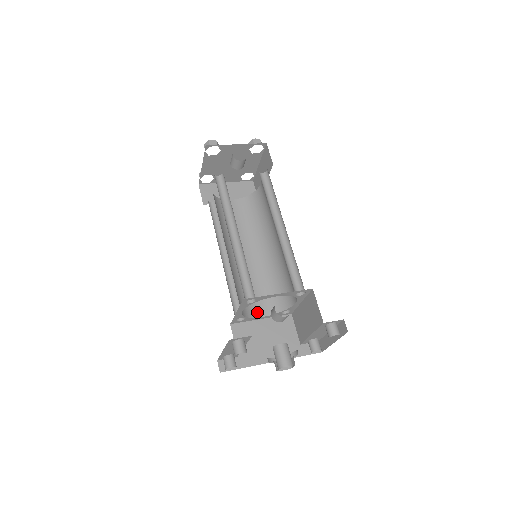
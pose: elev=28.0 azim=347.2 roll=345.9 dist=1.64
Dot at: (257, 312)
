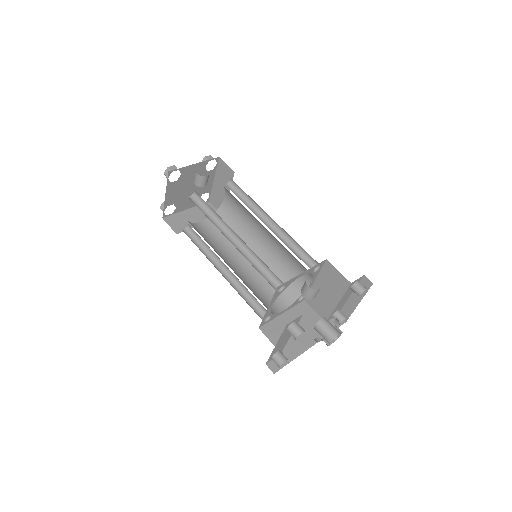
Dot at: (277, 308)
